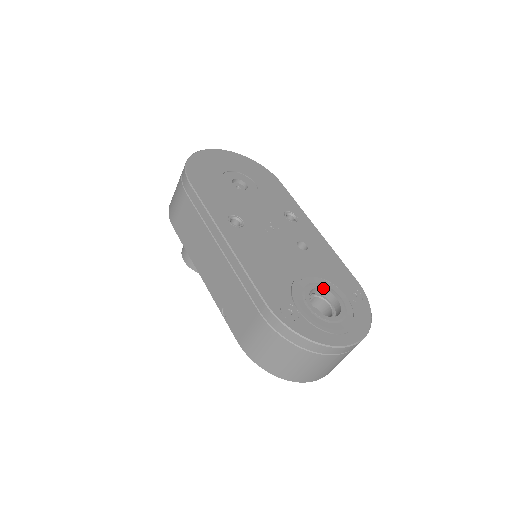
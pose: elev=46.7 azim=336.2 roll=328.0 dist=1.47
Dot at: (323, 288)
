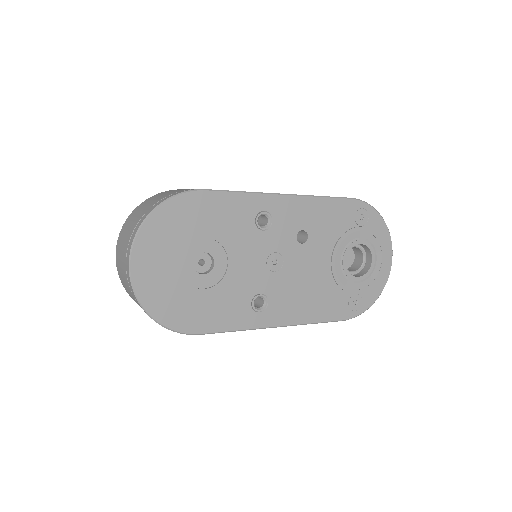
Dot at: occluded
